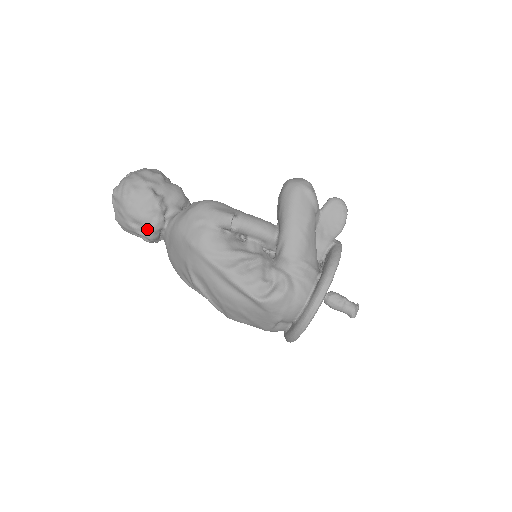
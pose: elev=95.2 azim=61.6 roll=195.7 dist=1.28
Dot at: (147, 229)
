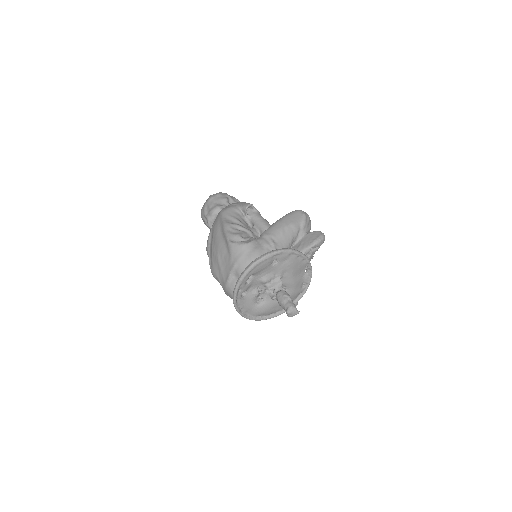
Dot at: (210, 211)
